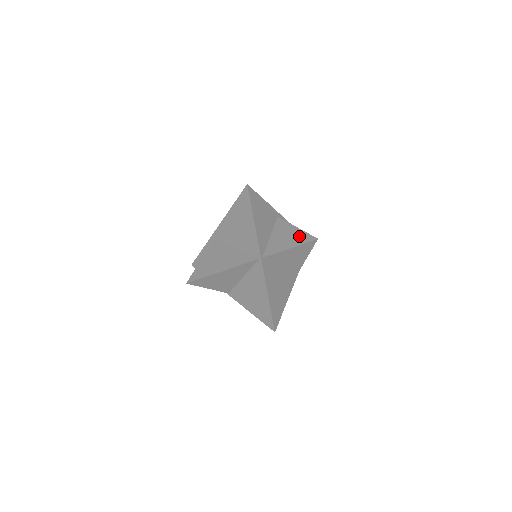
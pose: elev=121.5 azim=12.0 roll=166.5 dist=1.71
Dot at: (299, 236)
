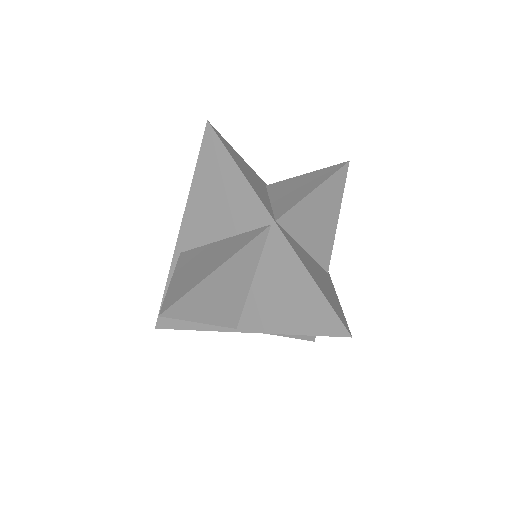
Dot at: (316, 176)
